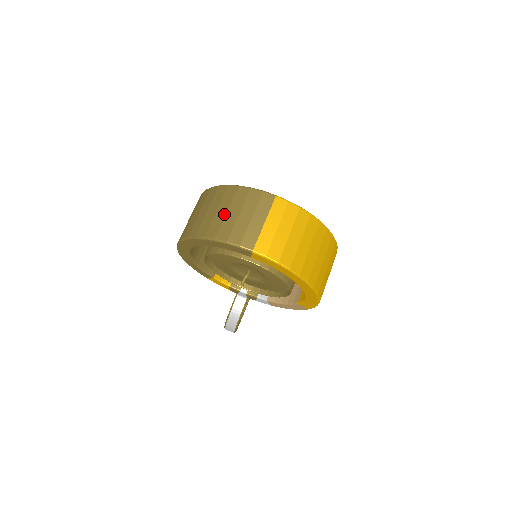
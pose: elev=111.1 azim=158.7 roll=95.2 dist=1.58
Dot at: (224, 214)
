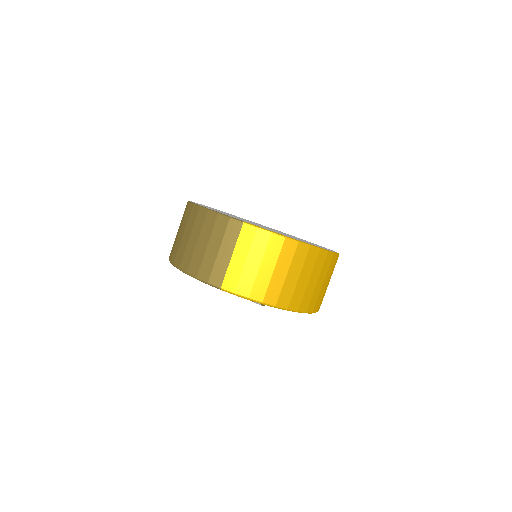
Dot at: (194, 244)
